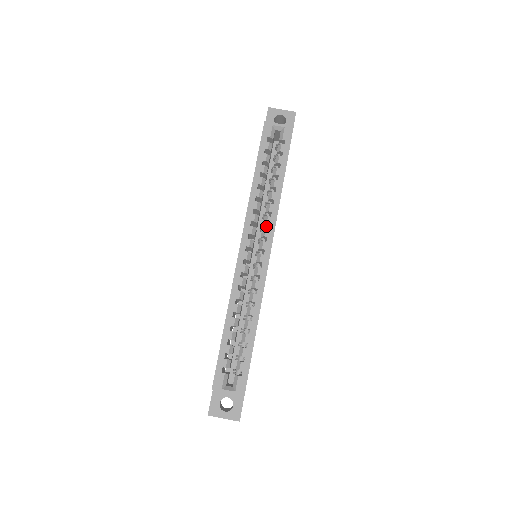
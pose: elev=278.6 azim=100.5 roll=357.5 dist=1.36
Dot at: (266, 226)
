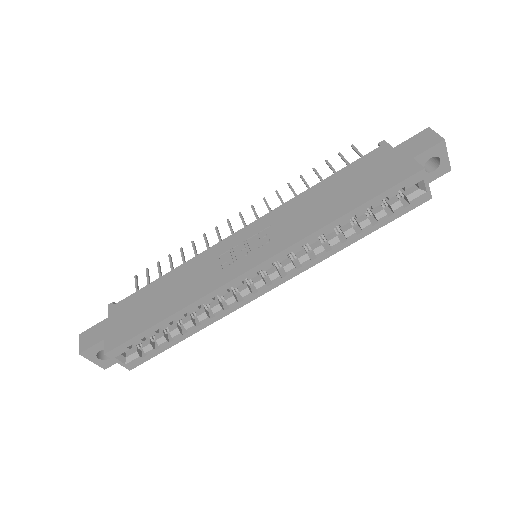
Dot at: (297, 259)
